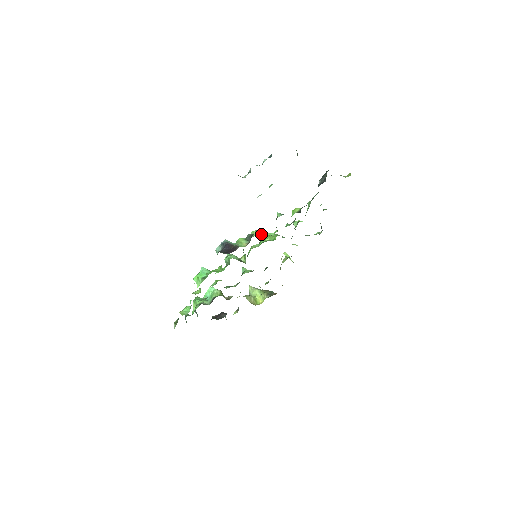
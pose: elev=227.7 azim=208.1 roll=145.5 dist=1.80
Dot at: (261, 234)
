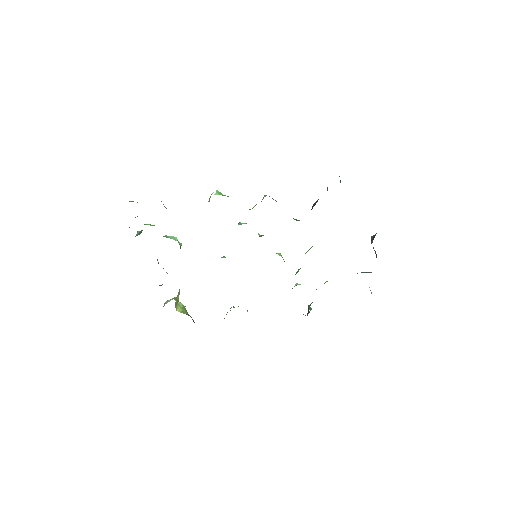
Dot at: occluded
